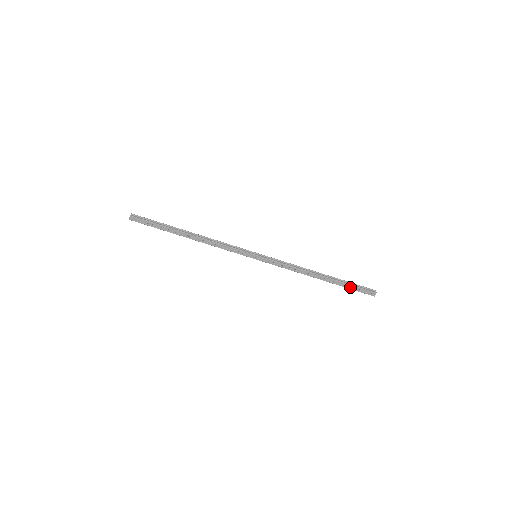
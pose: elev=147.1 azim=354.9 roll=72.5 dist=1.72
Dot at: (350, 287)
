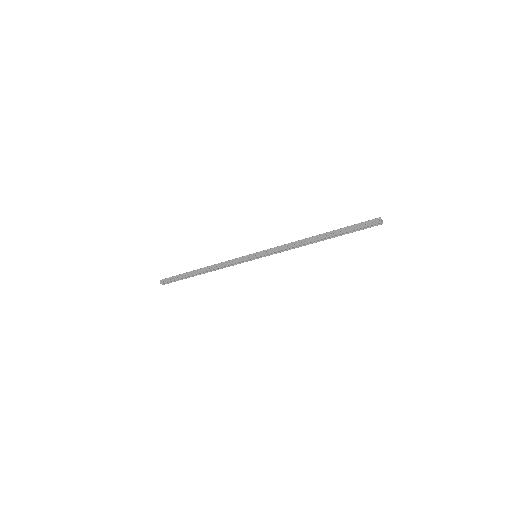
Dot at: (350, 229)
